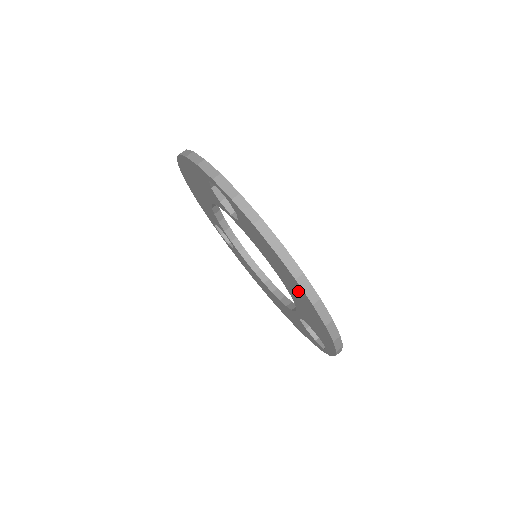
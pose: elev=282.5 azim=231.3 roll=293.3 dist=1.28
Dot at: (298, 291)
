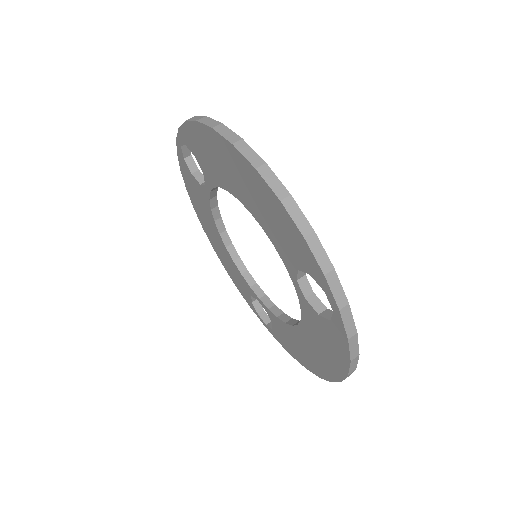
Dot at: (231, 161)
